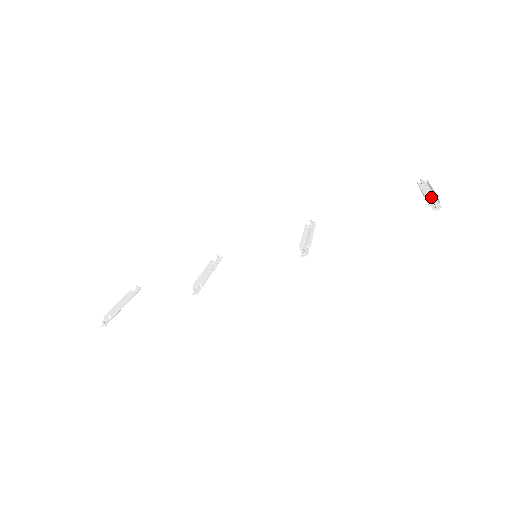
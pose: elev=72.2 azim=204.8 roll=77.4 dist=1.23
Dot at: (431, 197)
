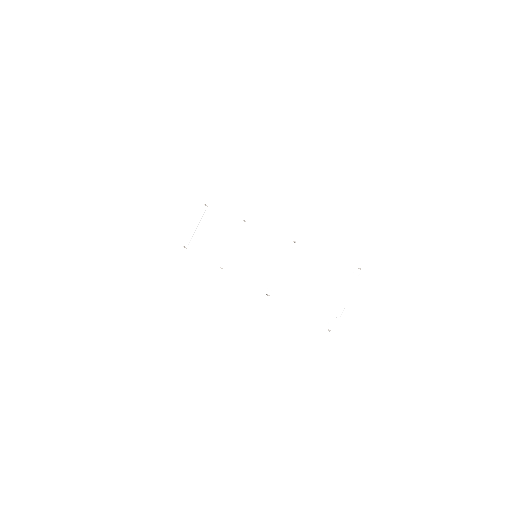
Dot at: occluded
